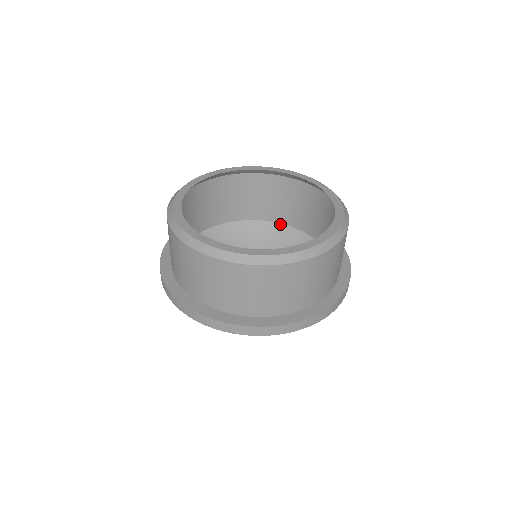
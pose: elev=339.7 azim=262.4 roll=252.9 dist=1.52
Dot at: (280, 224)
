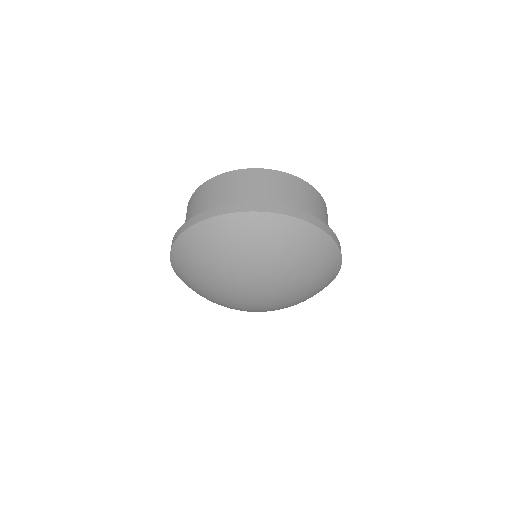
Dot at: occluded
